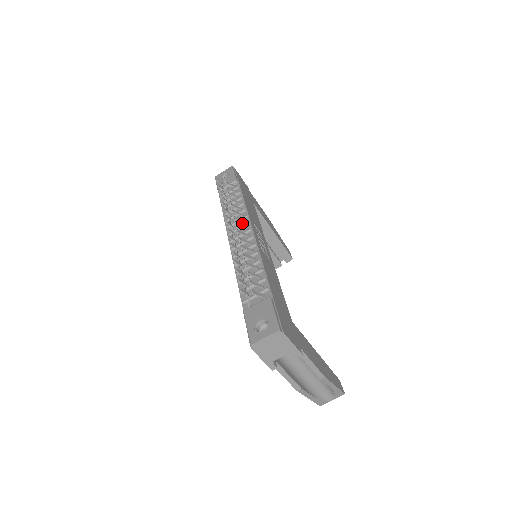
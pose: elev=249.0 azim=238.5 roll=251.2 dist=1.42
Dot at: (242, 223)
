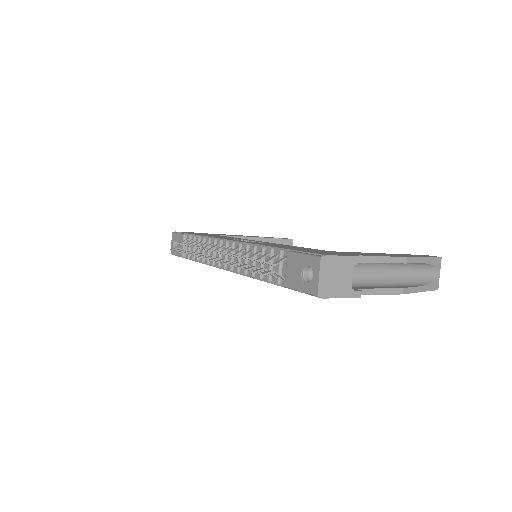
Dot at: occluded
